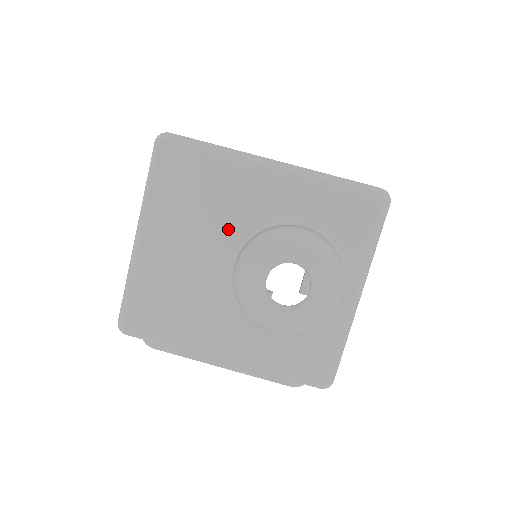
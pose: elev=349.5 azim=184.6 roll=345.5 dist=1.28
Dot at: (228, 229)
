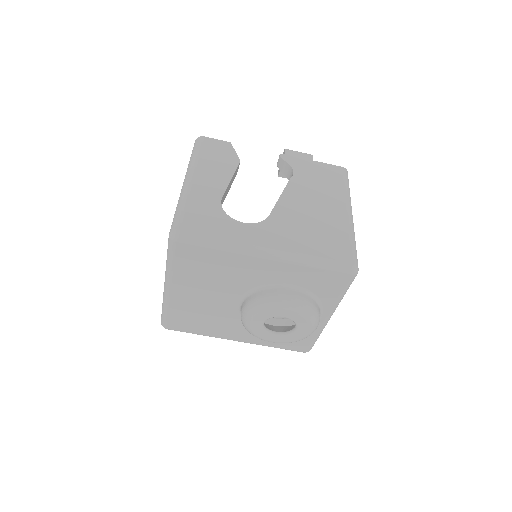
Dot at: (234, 287)
